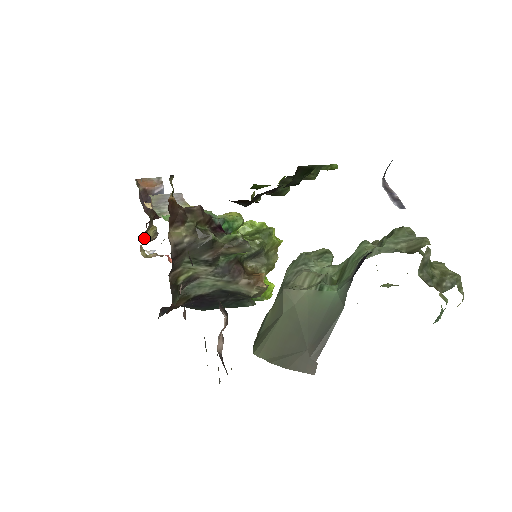
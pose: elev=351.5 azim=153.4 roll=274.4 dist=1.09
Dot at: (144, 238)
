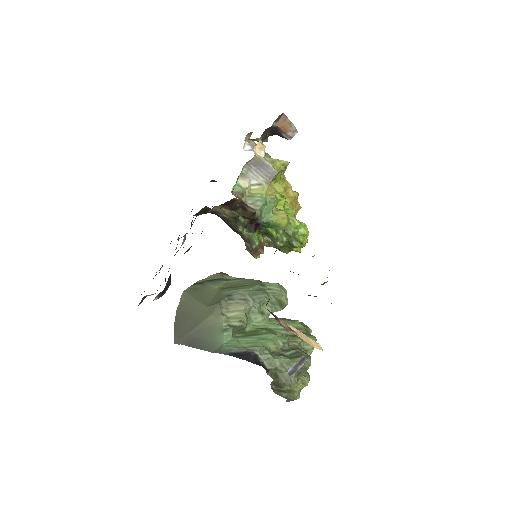
Dot at: occluded
